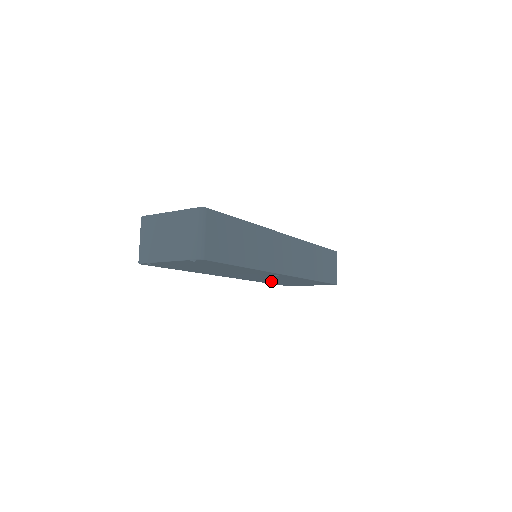
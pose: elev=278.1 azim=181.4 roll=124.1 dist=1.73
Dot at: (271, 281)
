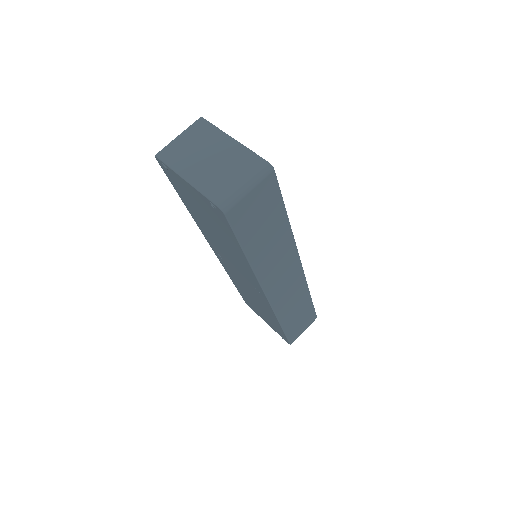
Dot at: occluded
